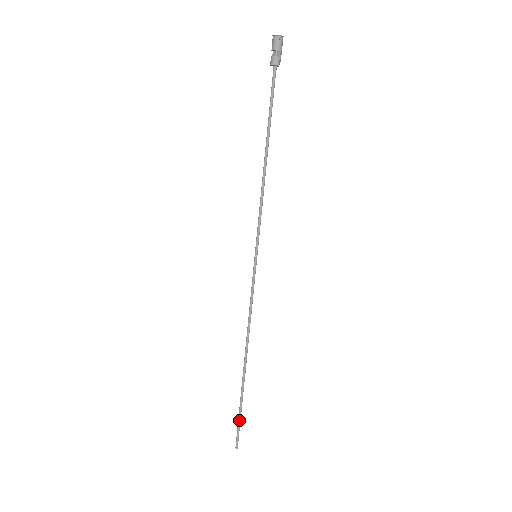
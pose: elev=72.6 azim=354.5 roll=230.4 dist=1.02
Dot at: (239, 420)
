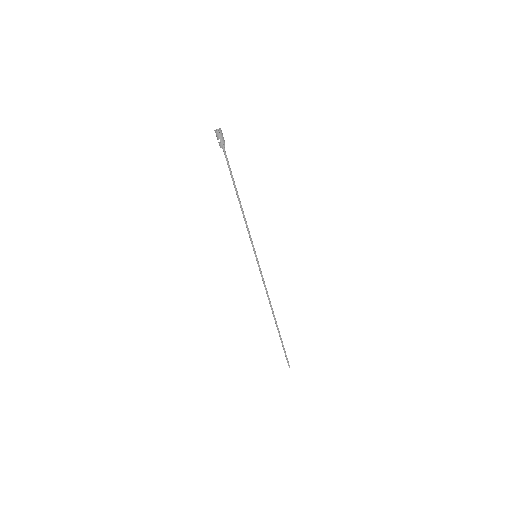
Dot at: (284, 351)
